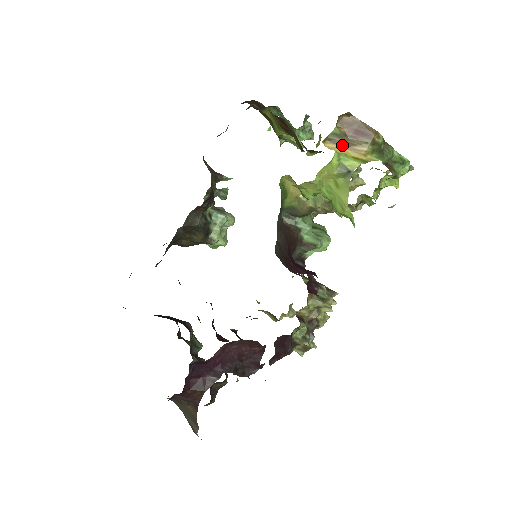
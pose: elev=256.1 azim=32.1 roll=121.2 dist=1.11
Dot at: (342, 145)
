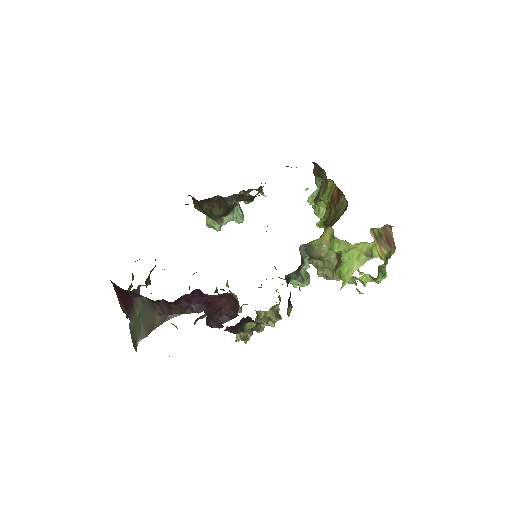
Dot at: (377, 239)
